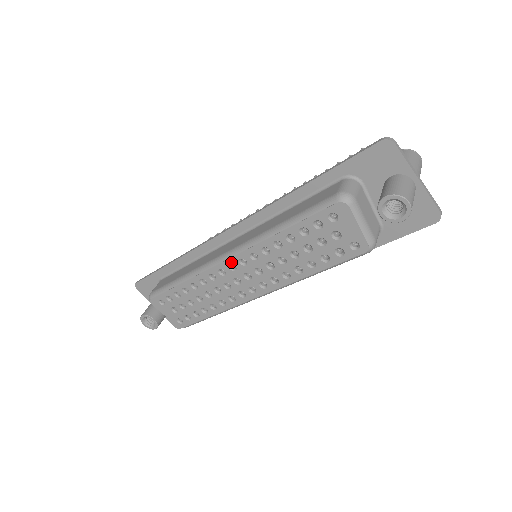
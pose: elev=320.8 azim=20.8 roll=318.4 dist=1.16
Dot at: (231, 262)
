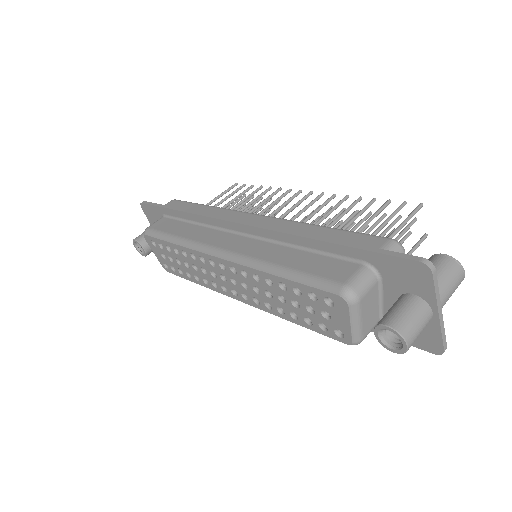
Dot at: (222, 262)
